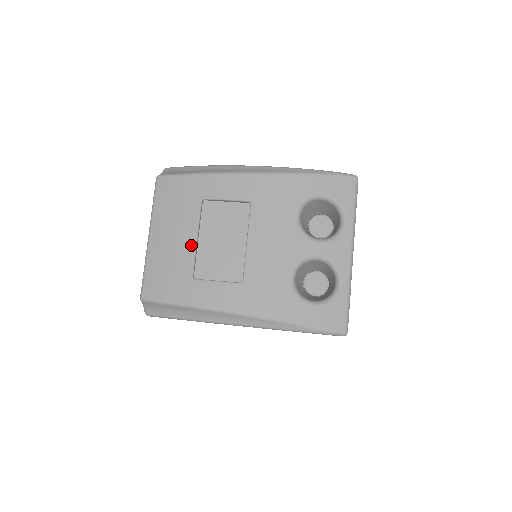
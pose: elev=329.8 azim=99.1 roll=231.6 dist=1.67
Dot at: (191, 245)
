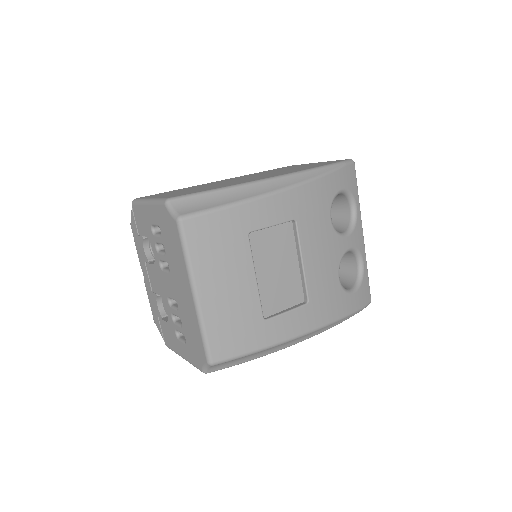
Dot at: (253, 287)
